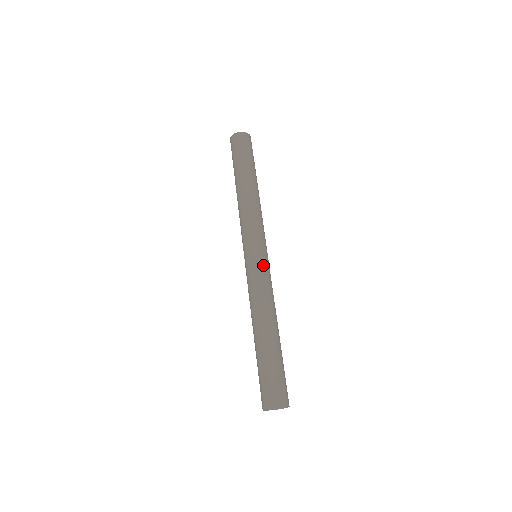
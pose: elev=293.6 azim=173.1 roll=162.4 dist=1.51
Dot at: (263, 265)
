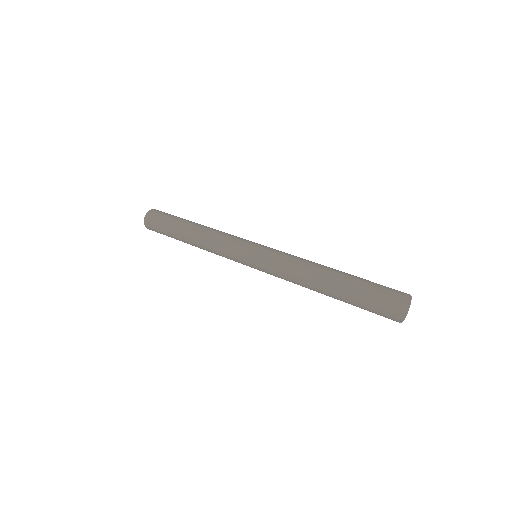
Dot at: (268, 250)
